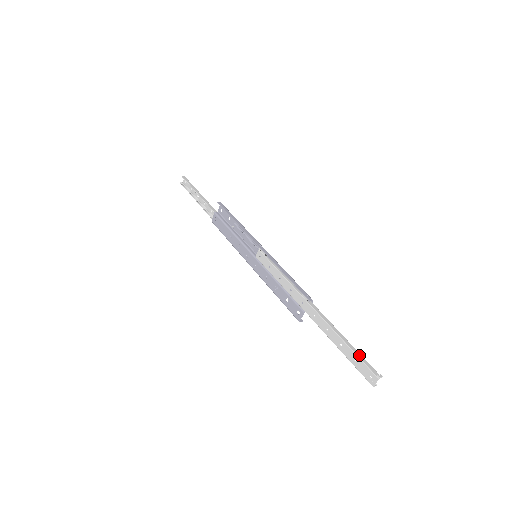
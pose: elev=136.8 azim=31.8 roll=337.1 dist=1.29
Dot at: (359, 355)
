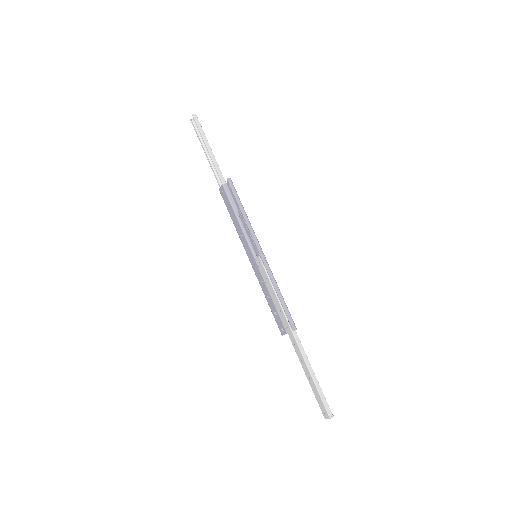
Dot at: (321, 393)
